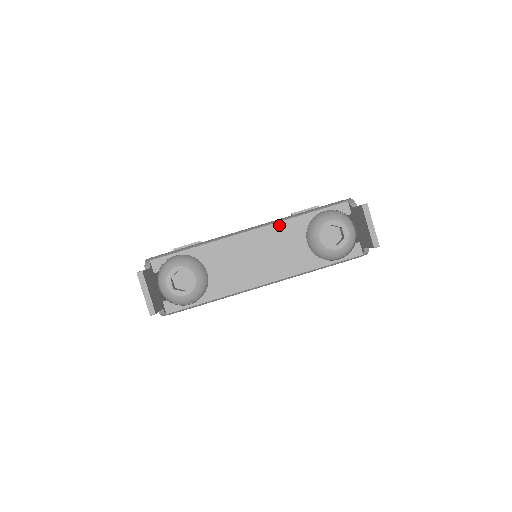
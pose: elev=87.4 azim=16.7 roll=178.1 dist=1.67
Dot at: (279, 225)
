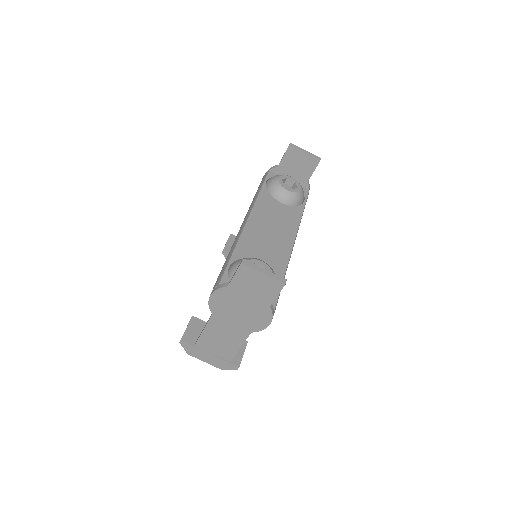
Dot at: (257, 204)
